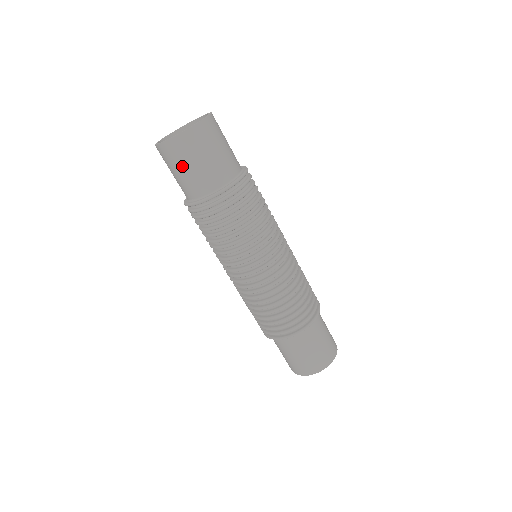
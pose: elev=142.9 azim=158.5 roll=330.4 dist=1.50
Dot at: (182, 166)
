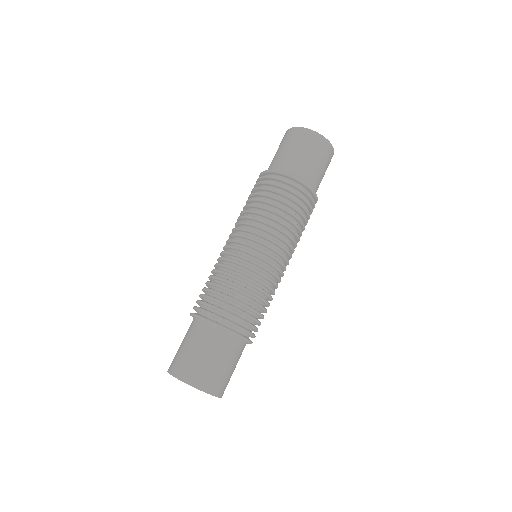
Dot at: (316, 157)
